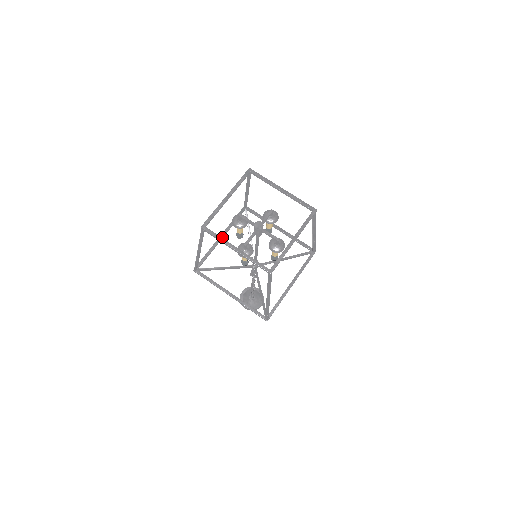
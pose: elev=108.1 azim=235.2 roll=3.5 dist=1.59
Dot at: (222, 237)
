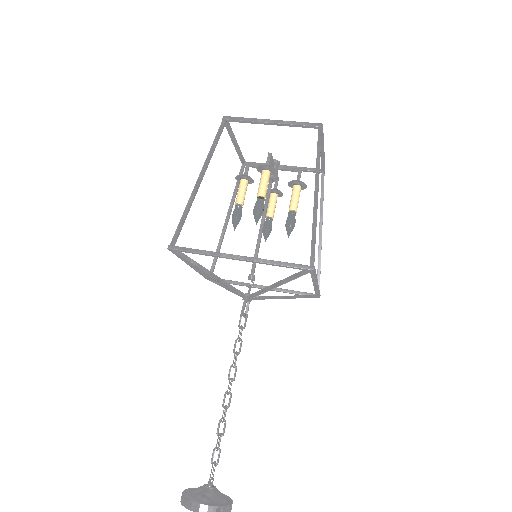
Dot at: occluded
